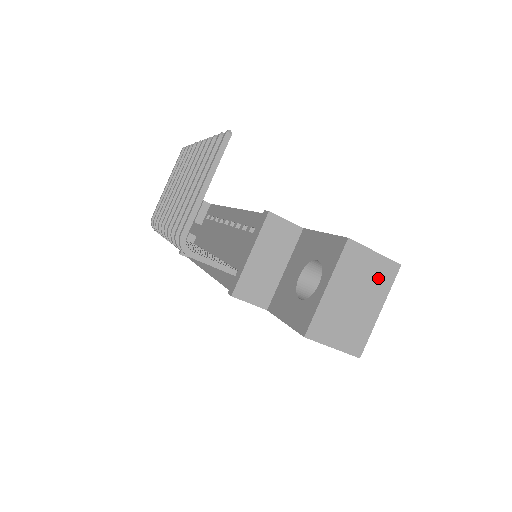
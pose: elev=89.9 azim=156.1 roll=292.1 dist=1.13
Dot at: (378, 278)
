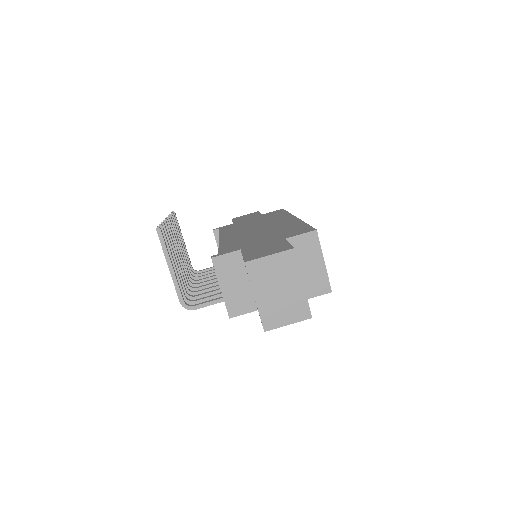
Dot at: (284, 267)
